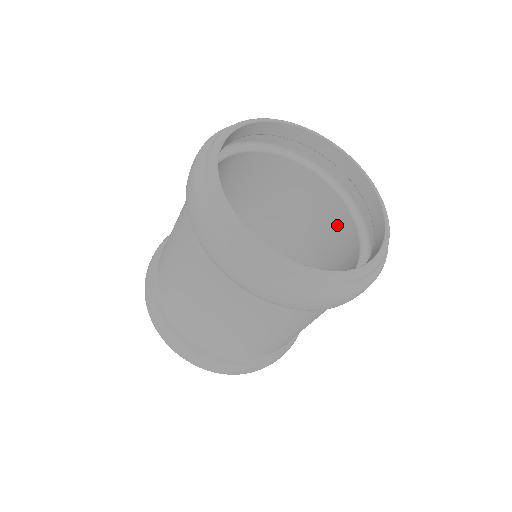
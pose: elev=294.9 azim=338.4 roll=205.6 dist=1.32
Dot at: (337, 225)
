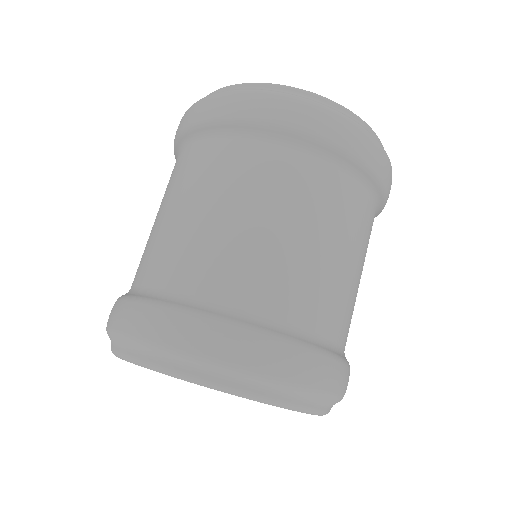
Dot at: occluded
